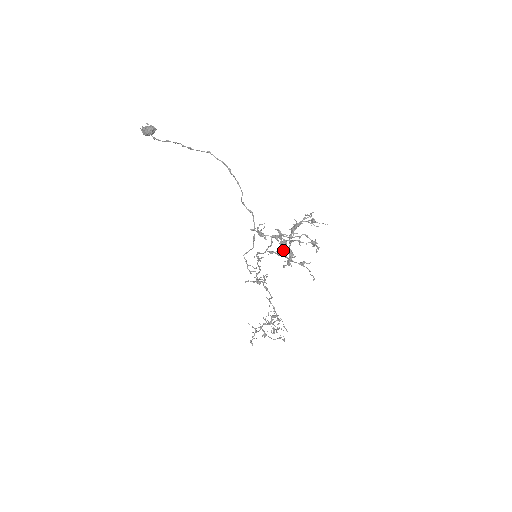
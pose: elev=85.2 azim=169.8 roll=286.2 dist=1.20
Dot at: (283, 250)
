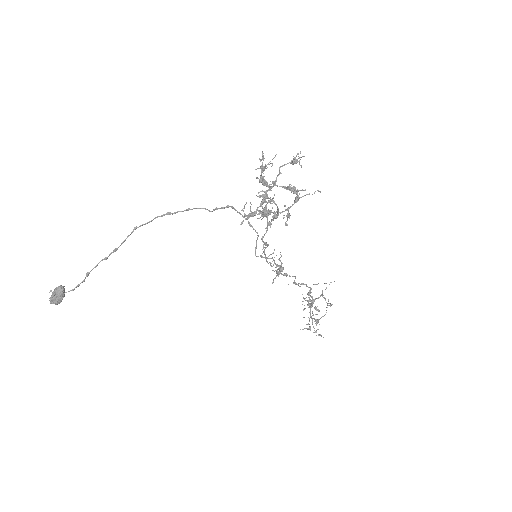
Dot at: (273, 212)
